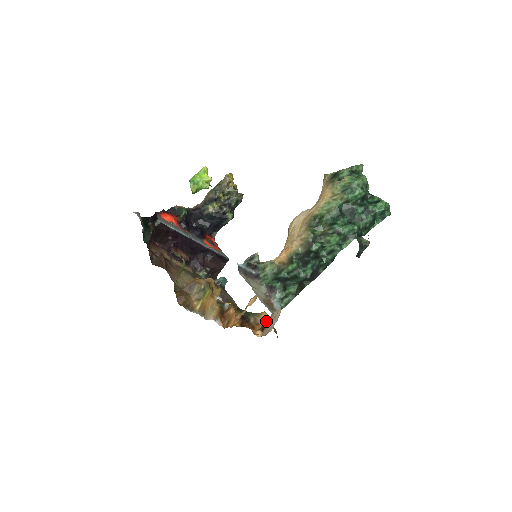
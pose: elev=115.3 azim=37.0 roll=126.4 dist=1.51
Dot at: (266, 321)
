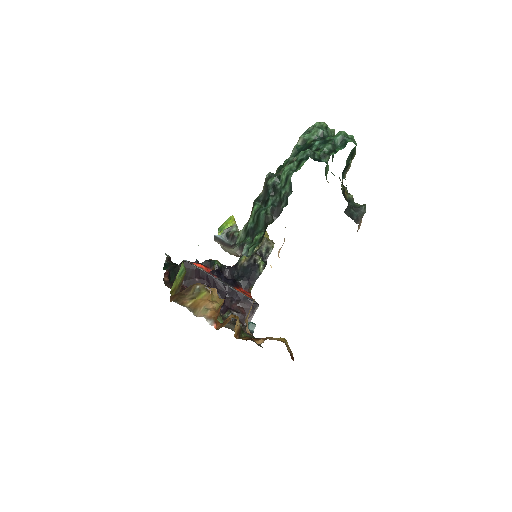
Dot at: (278, 340)
